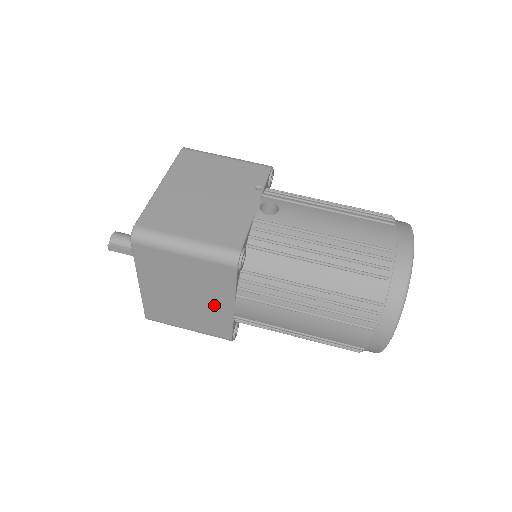
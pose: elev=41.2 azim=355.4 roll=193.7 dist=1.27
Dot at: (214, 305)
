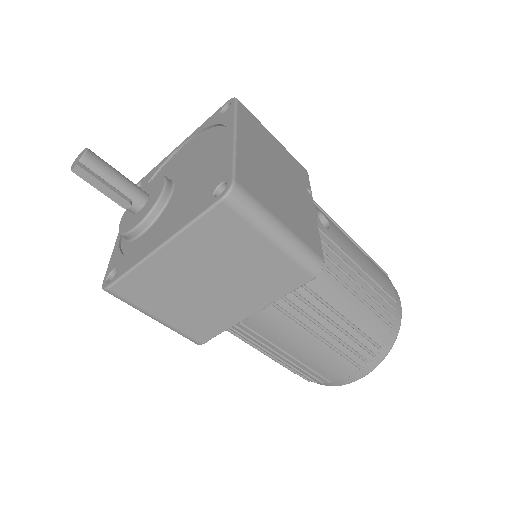
Dot at: (233, 304)
